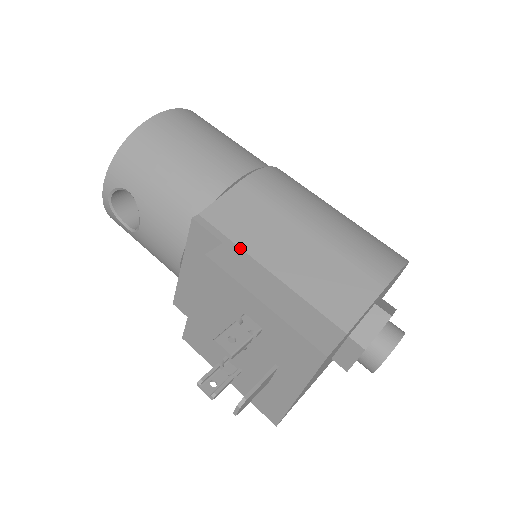
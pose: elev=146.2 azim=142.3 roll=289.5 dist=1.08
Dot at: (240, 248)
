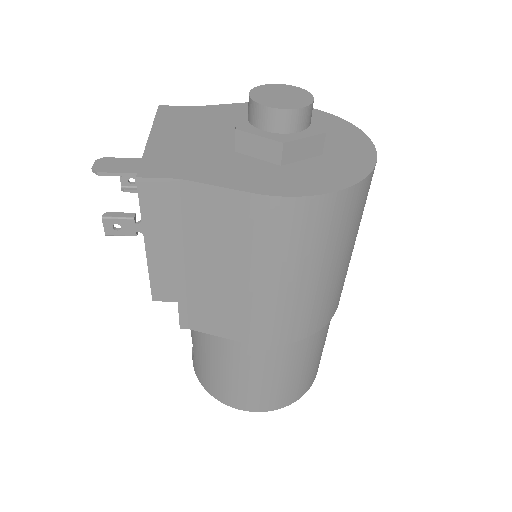
Dot at: occluded
